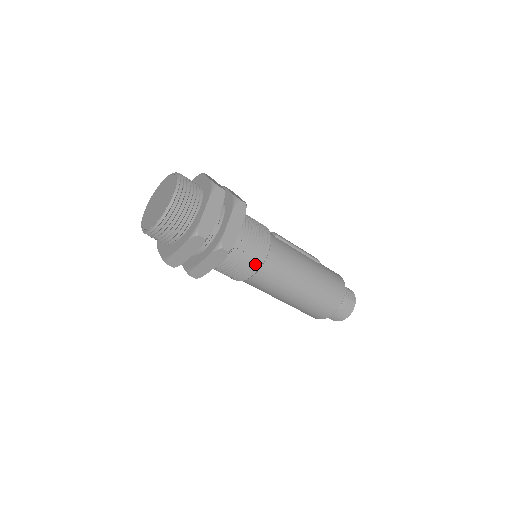
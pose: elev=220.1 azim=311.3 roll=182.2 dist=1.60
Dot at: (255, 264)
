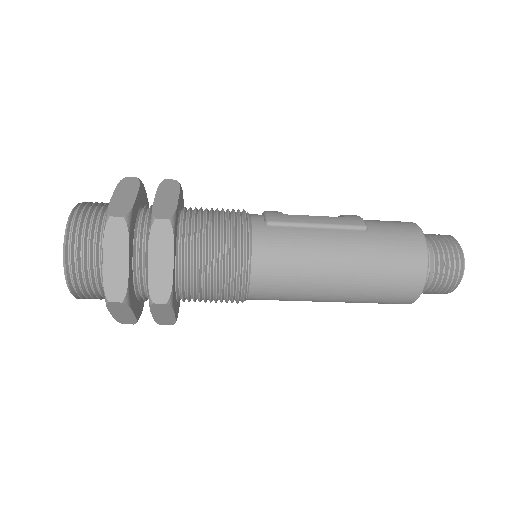
Dot at: (236, 287)
